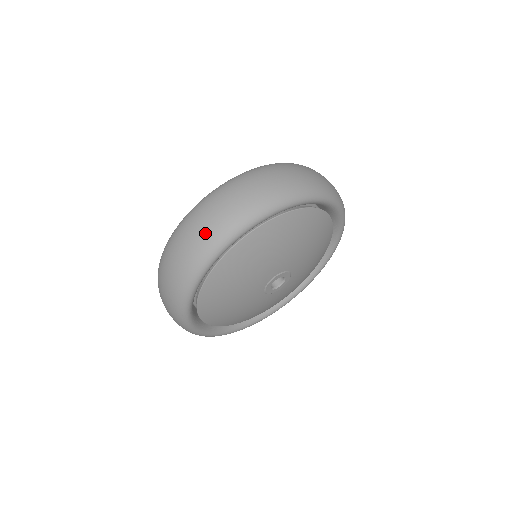
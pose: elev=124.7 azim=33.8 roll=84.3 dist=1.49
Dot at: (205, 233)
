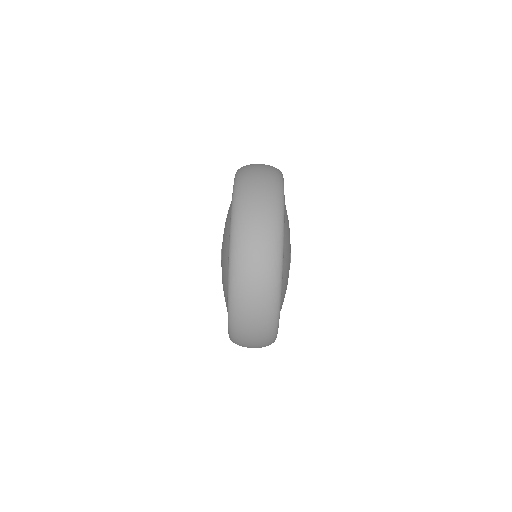
Dot at: (262, 320)
